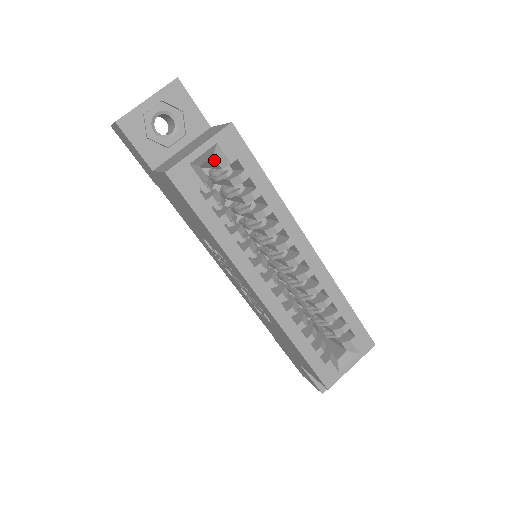
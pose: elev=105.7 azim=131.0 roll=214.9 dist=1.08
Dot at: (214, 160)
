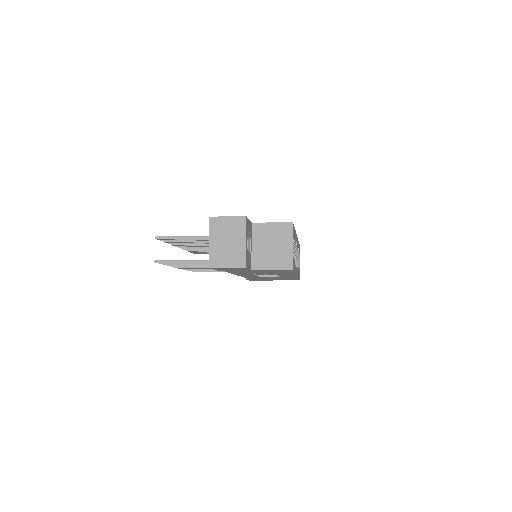
Dot at: occluded
